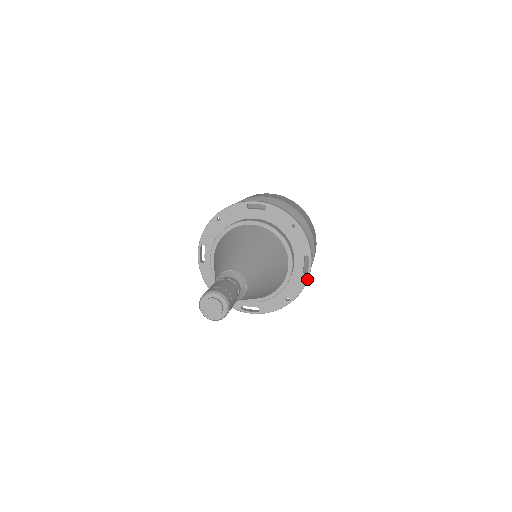
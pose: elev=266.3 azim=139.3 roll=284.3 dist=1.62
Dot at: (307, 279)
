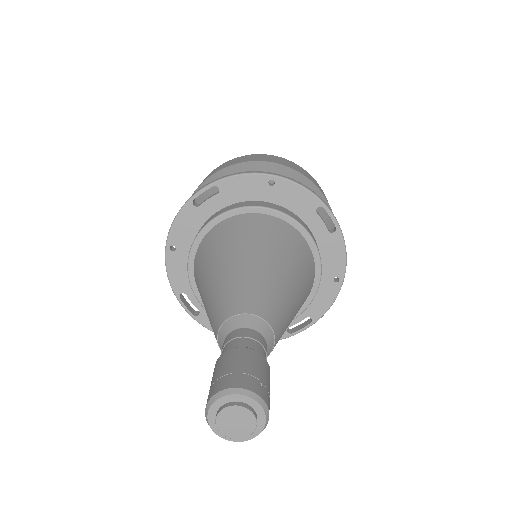
Dot at: (283, 338)
